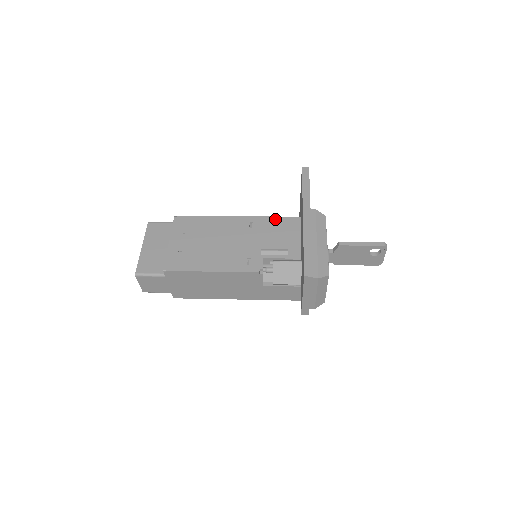
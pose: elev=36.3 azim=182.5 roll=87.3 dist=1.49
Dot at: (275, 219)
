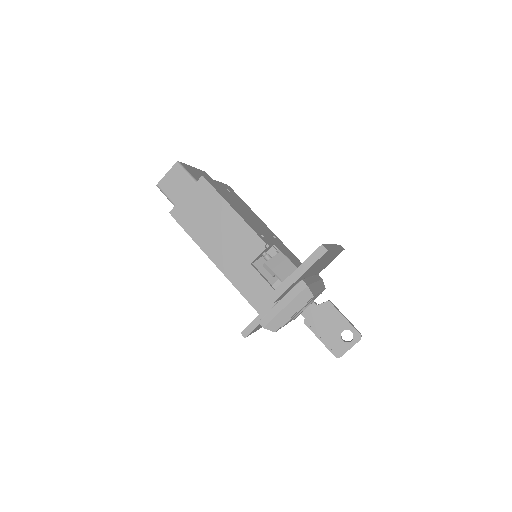
Dot at: (292, 253)
